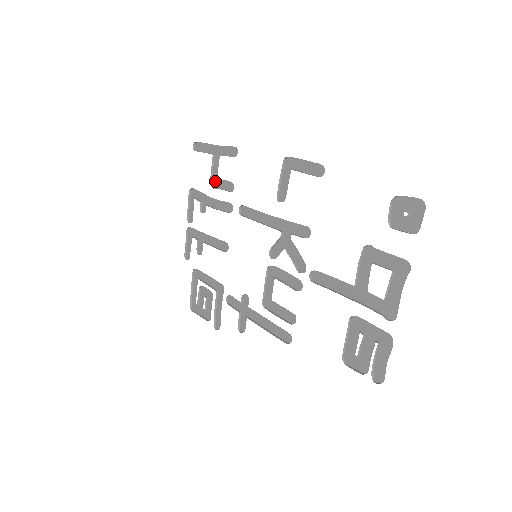
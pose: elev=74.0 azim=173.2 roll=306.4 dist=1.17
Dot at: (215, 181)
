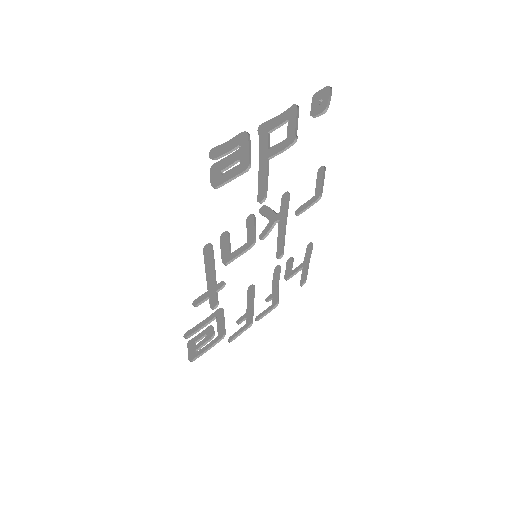
Dot at: (289, 276)
